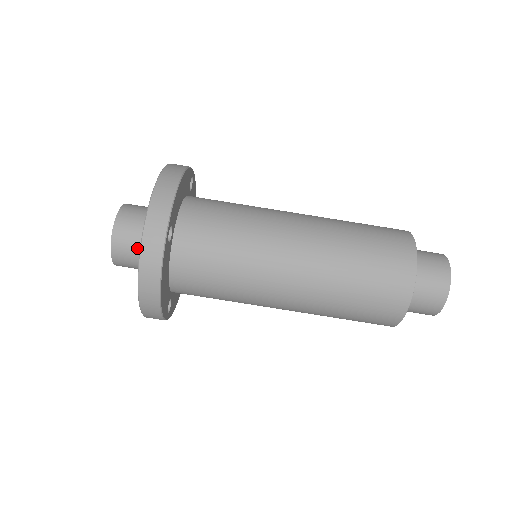
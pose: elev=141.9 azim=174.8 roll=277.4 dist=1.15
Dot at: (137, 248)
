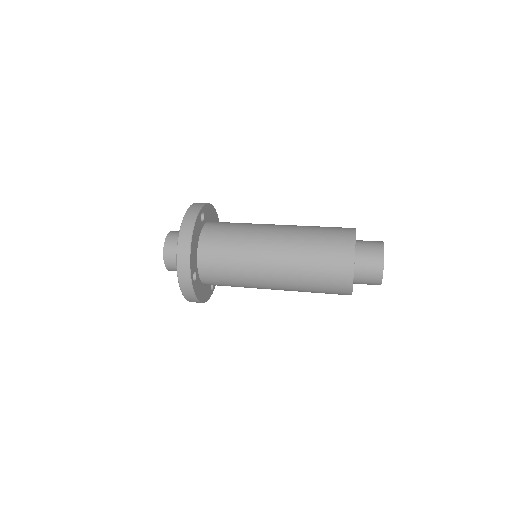
Dot at: occluded
